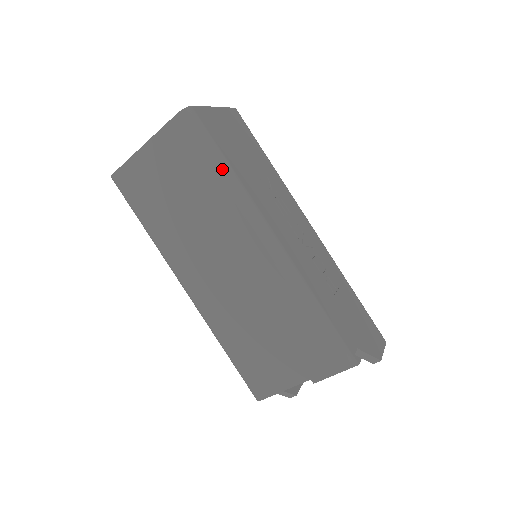
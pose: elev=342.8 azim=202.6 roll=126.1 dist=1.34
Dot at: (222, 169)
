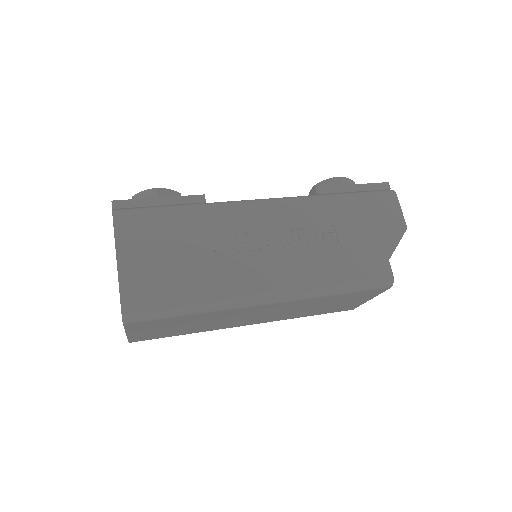
Dot at: (194, 311)
